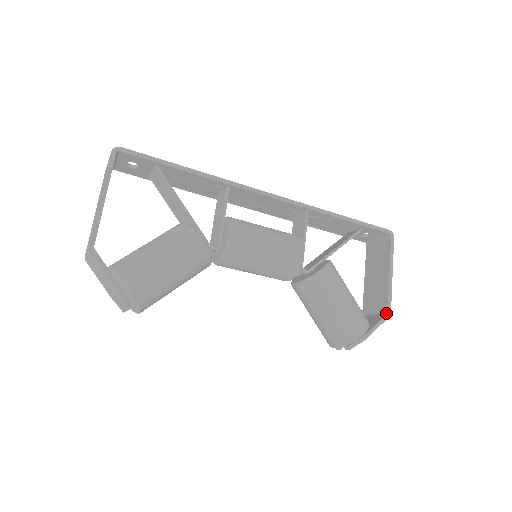
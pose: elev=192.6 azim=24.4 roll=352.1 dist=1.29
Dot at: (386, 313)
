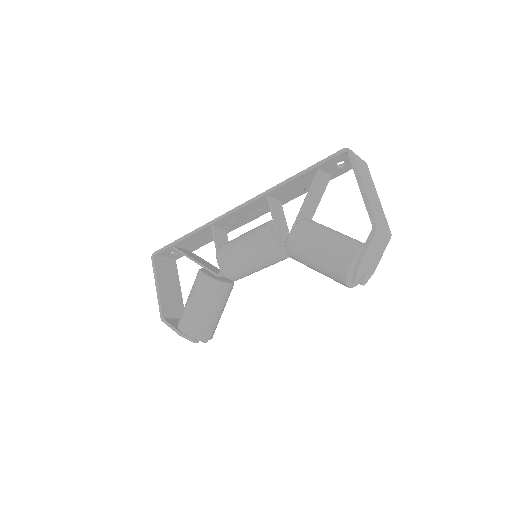
Dot at: (372, 228)
